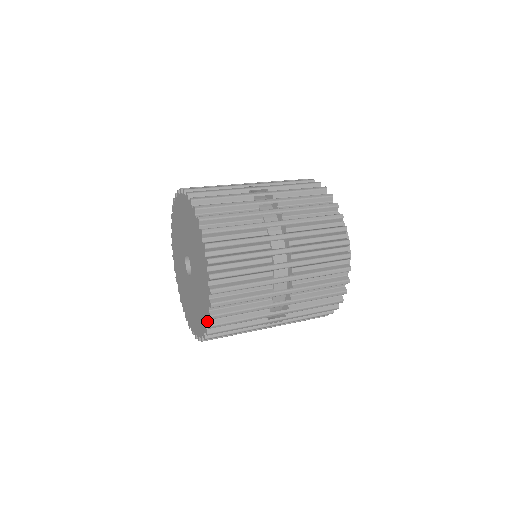
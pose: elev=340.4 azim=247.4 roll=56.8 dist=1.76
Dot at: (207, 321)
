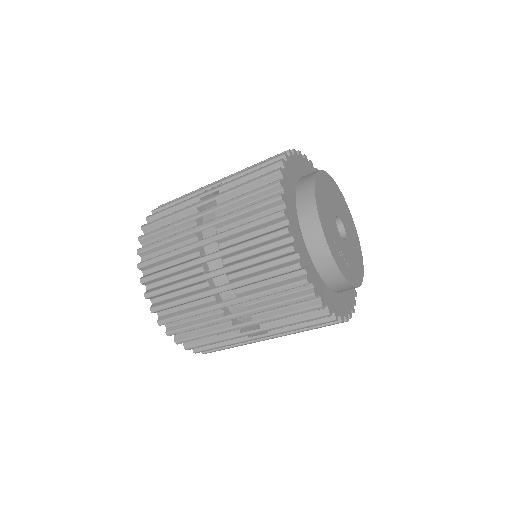
Dot at: occluded
